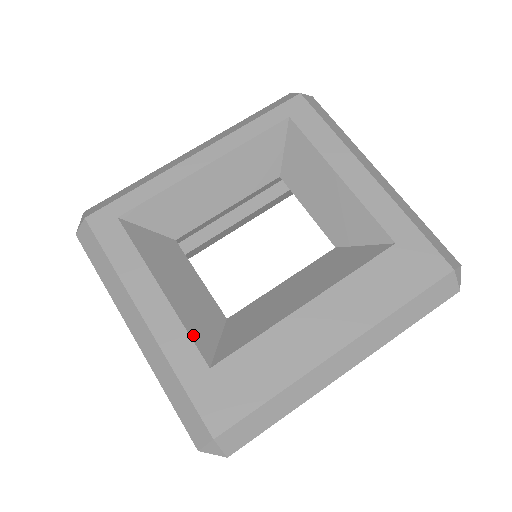
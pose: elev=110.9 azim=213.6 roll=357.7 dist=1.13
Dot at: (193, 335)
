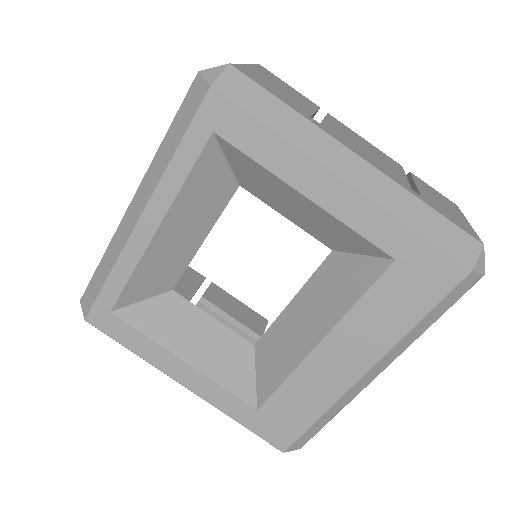
Dot at: (231, 389)
